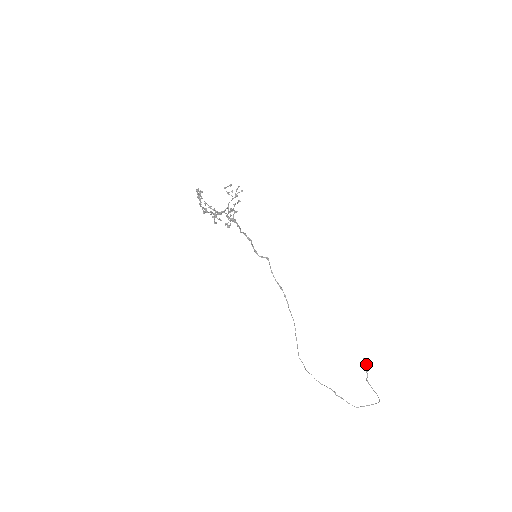
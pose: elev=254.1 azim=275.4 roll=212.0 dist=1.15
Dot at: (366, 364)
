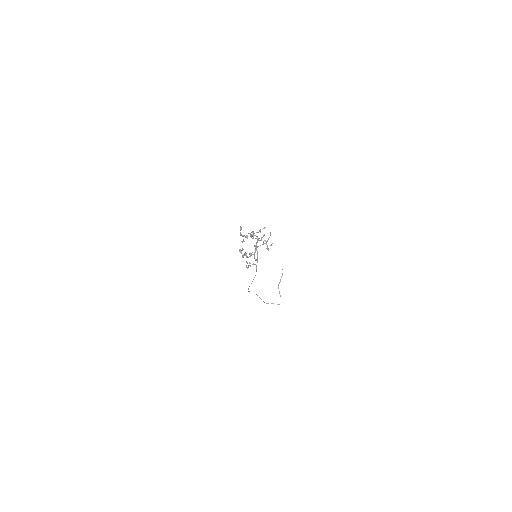
Dot at: (282, 275)
